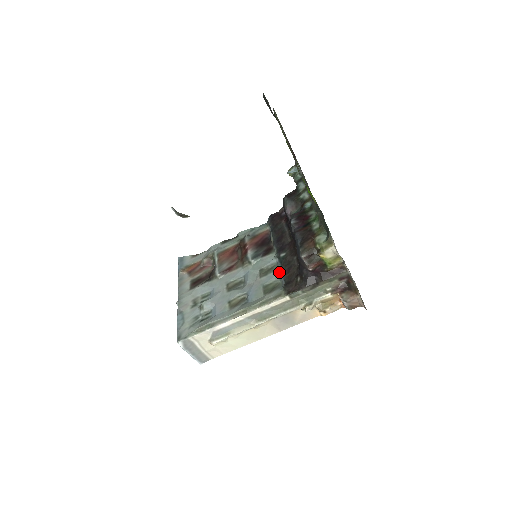
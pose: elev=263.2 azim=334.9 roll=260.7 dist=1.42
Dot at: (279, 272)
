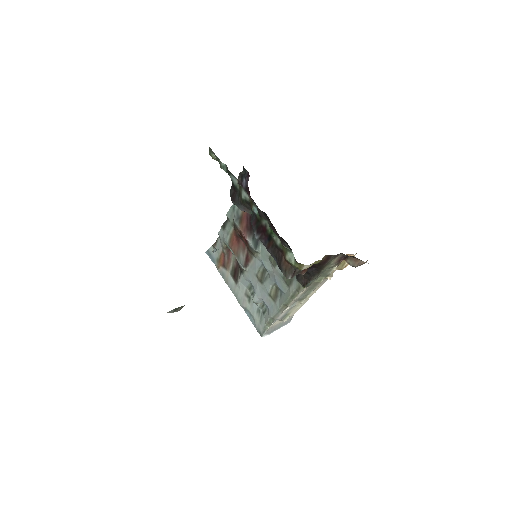
Dot at: occluded
